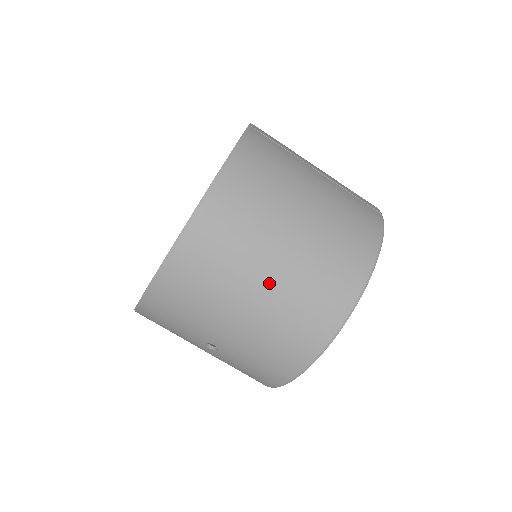
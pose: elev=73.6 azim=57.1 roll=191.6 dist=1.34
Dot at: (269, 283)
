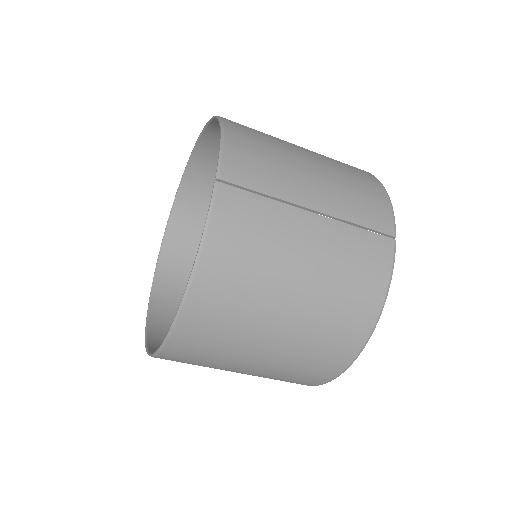
Dot at: (262, 362)
